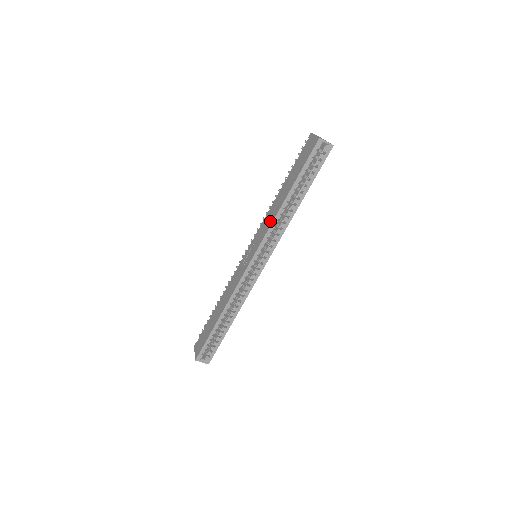
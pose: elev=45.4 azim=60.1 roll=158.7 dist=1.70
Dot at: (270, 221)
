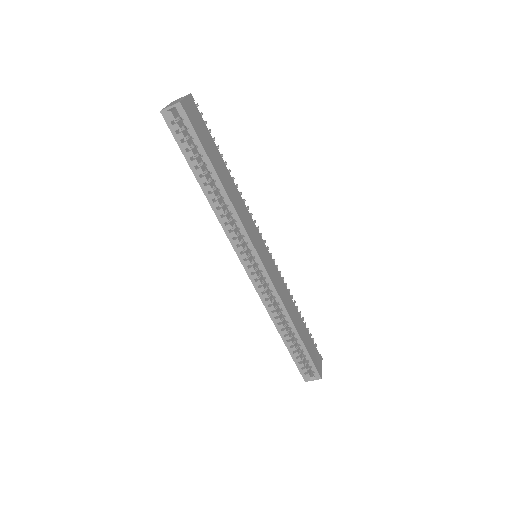
Dot at: occluded
